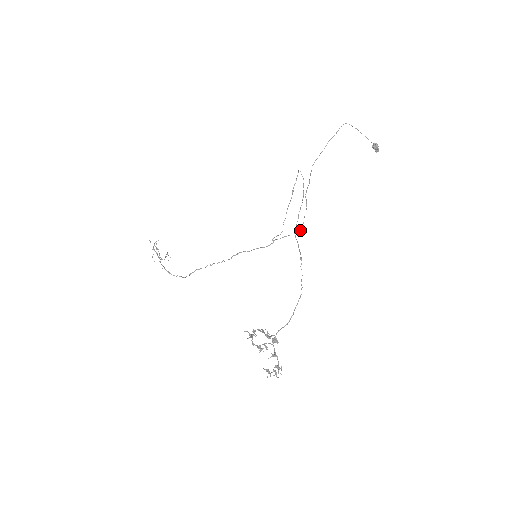
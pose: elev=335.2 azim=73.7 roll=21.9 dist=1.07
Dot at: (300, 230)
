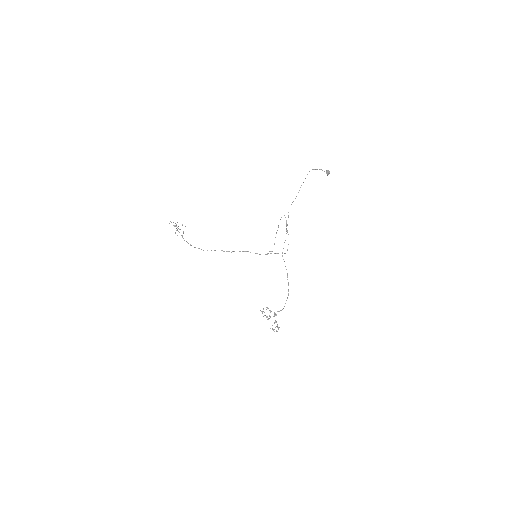
Dot at: (285, 253)
